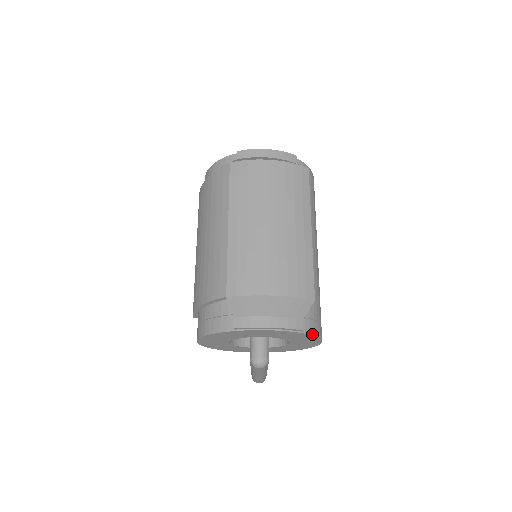
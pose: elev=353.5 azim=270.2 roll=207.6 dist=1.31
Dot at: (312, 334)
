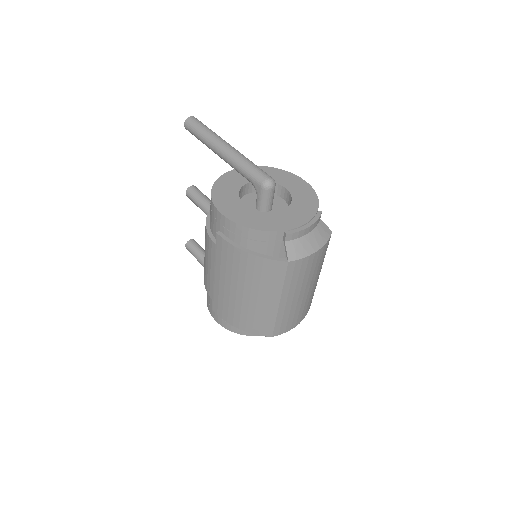
Dot at: occluded
